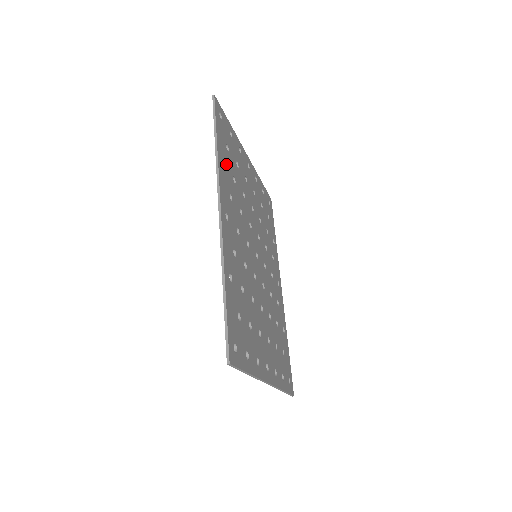
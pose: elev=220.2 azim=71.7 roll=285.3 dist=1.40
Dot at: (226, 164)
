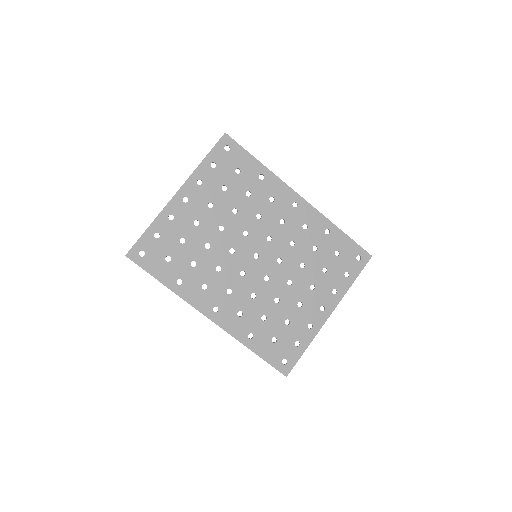
Dot at: (180, 275)
